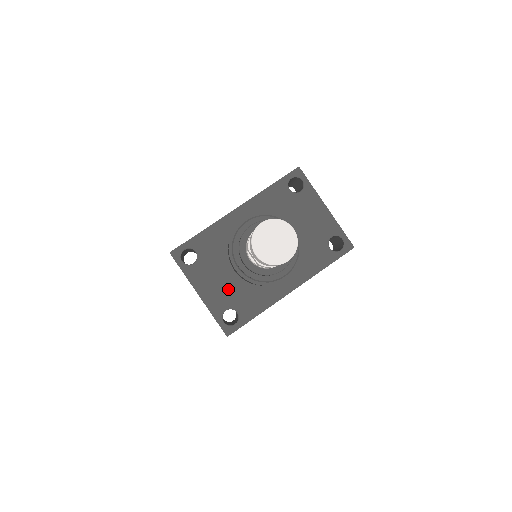
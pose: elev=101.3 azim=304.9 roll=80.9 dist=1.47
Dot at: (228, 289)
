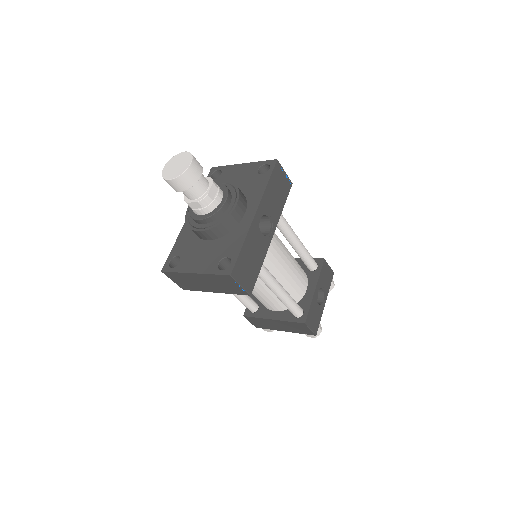
Dot at: (211, 252)
